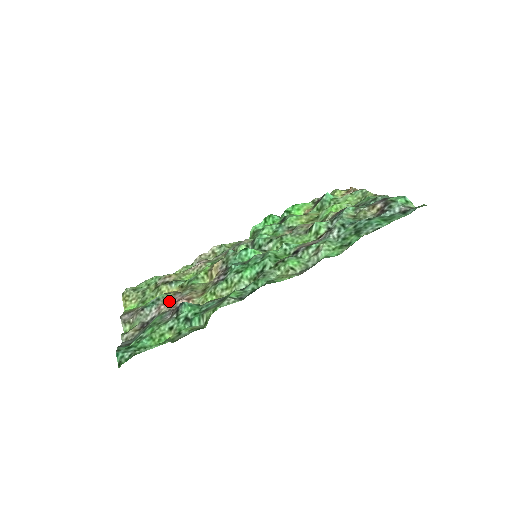
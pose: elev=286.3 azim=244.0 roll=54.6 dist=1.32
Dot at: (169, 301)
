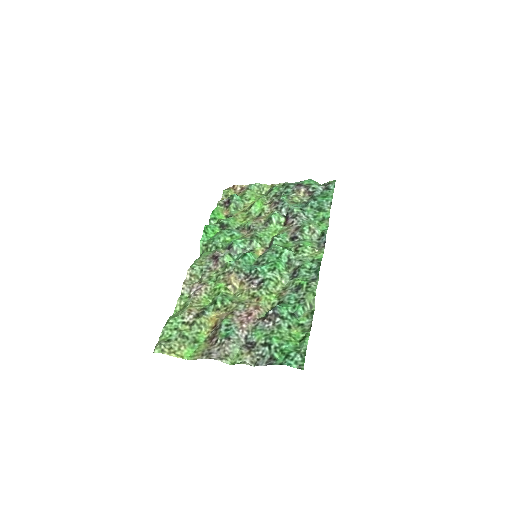
Dot at: (241, 320)
